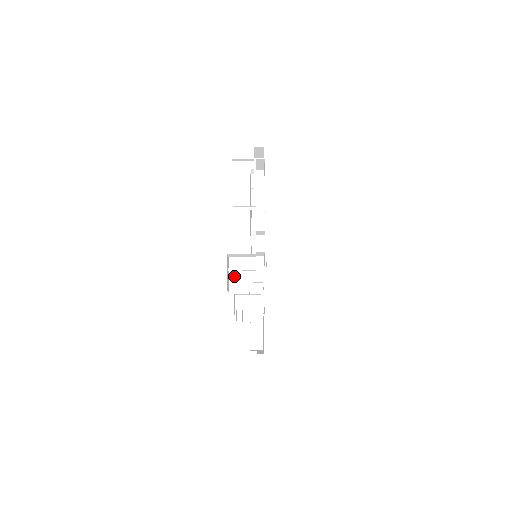
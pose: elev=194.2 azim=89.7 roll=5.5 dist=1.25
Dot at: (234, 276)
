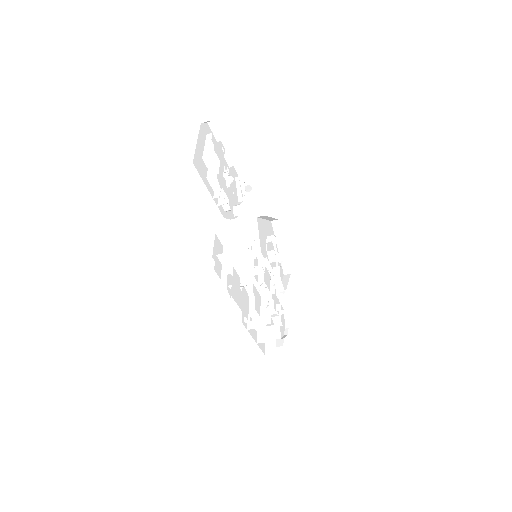
Dot at: occluded
